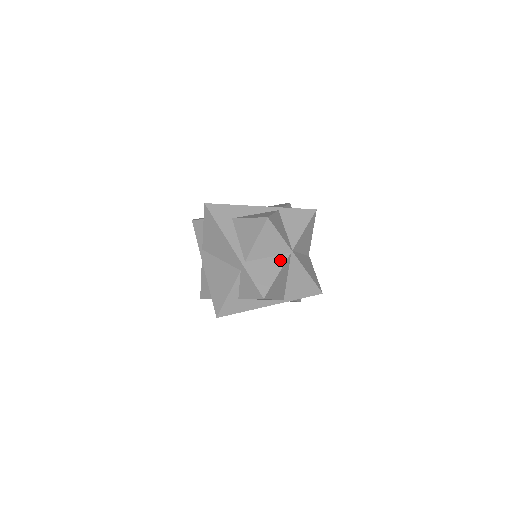
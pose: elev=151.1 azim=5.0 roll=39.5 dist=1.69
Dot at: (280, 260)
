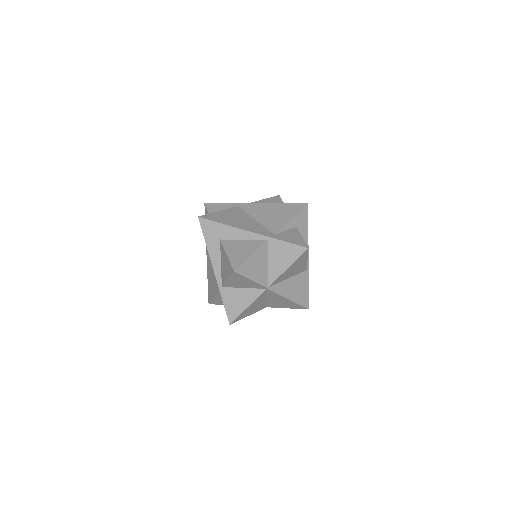
Dot at: (254, 294)
